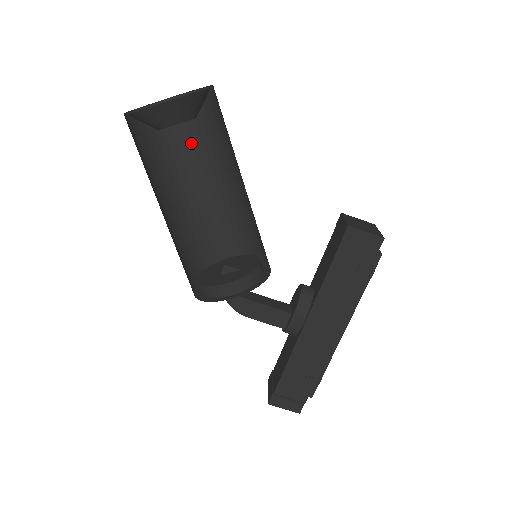
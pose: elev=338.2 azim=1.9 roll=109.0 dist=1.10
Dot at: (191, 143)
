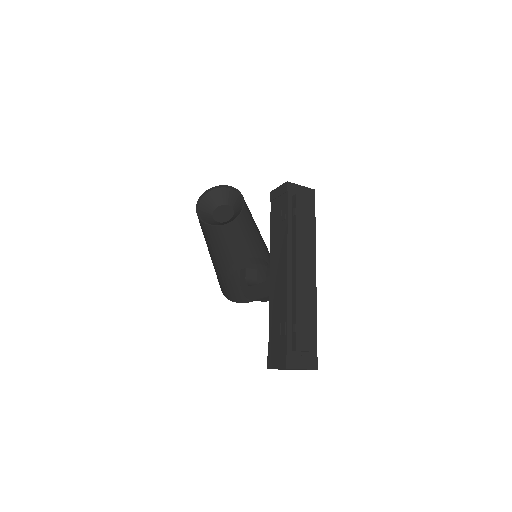
Dot at: (248, 228)
